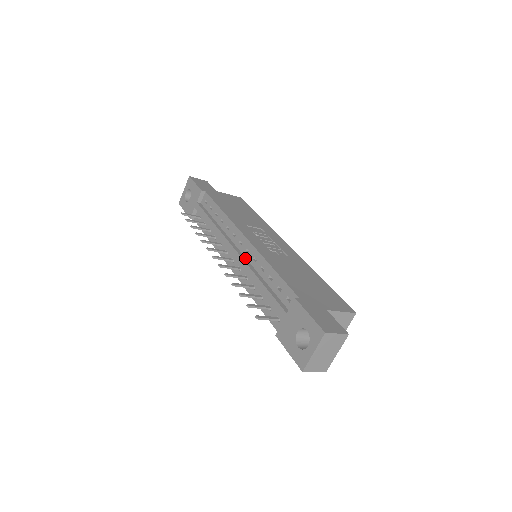
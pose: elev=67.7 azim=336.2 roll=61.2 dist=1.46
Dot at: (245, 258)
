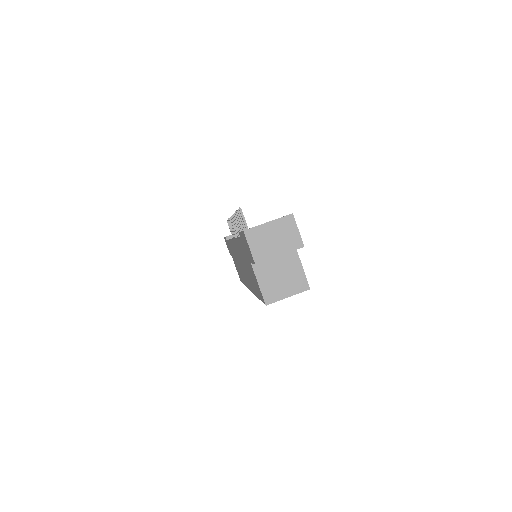
Dot at: occluded
